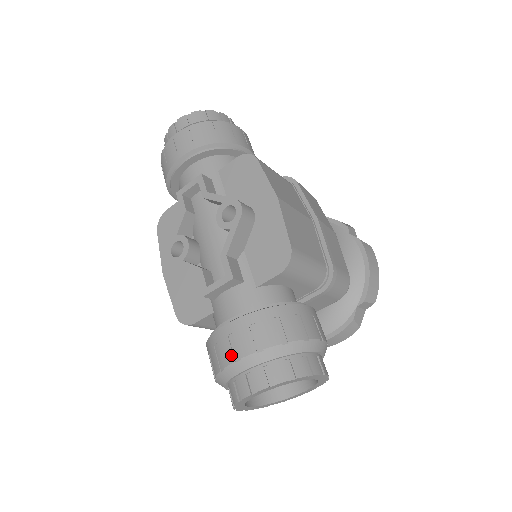
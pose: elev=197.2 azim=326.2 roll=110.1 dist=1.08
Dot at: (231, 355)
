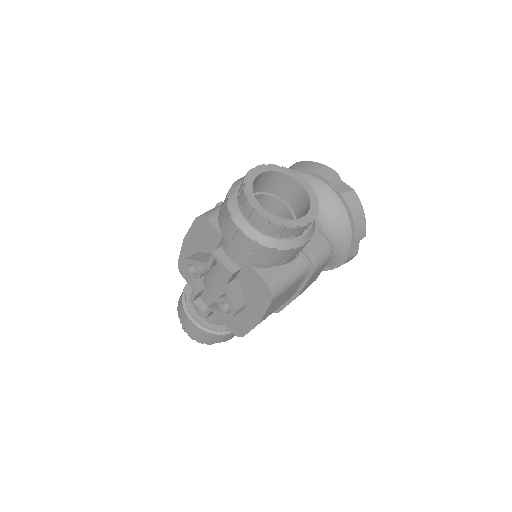
Dot at: (184, 326)
